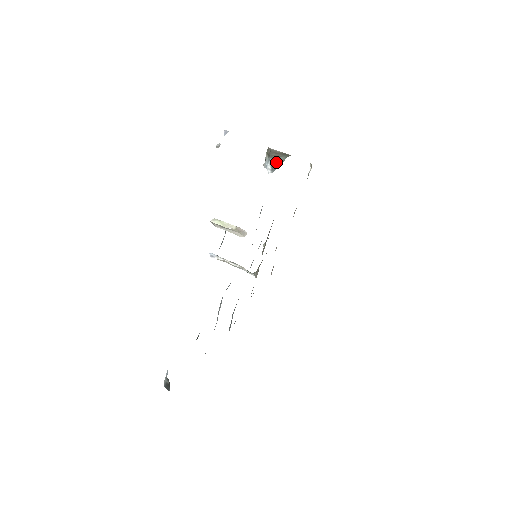
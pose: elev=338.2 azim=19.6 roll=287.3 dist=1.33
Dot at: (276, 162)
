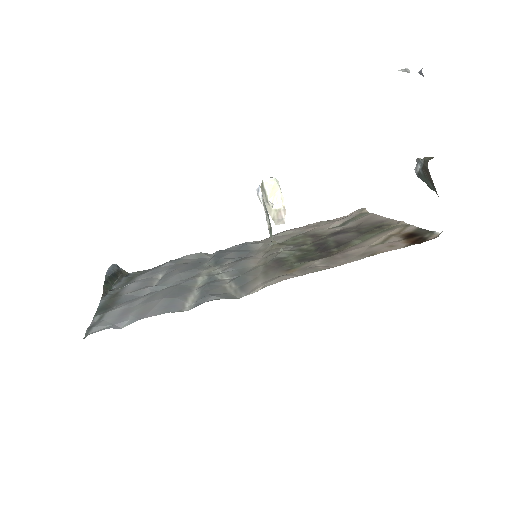
Dot at: (424, 178)
